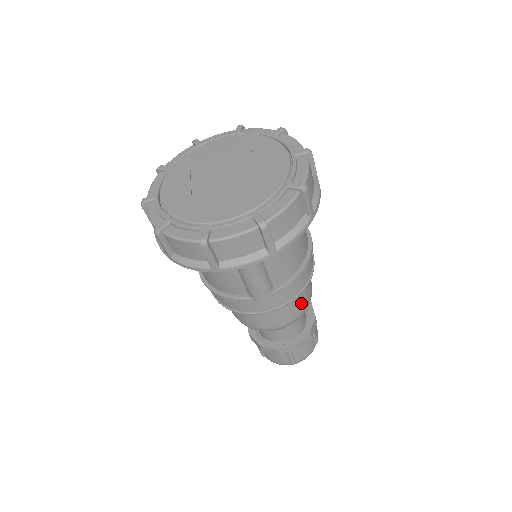
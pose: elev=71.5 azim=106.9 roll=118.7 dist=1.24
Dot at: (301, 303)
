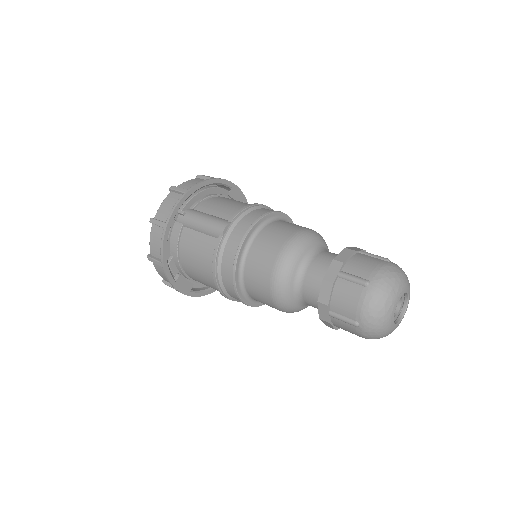
Dot at: (288, 228)
